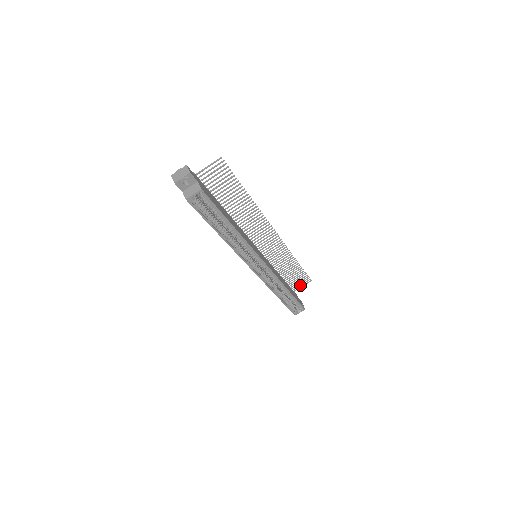
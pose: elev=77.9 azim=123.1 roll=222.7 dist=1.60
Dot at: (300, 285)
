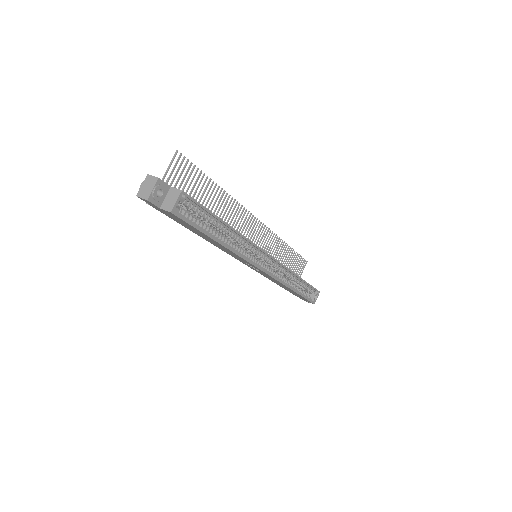
Dot at: (300, 272)
